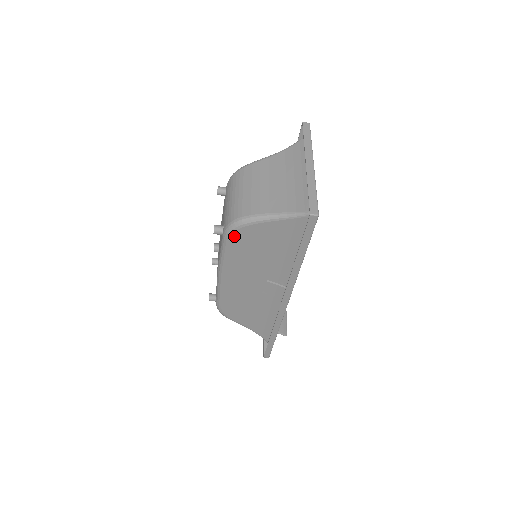
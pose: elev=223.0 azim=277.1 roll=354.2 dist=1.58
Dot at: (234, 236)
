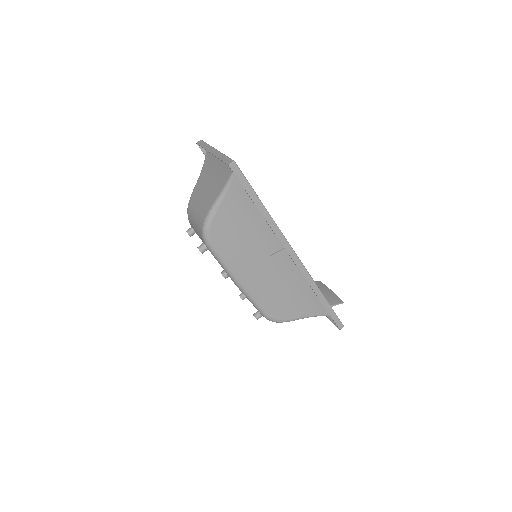
Dot at: (213, 239)
